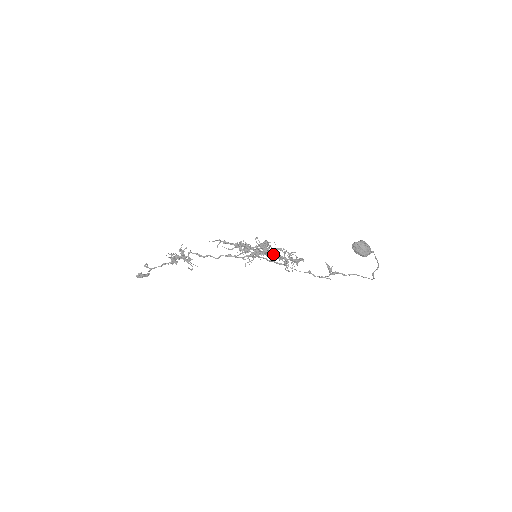
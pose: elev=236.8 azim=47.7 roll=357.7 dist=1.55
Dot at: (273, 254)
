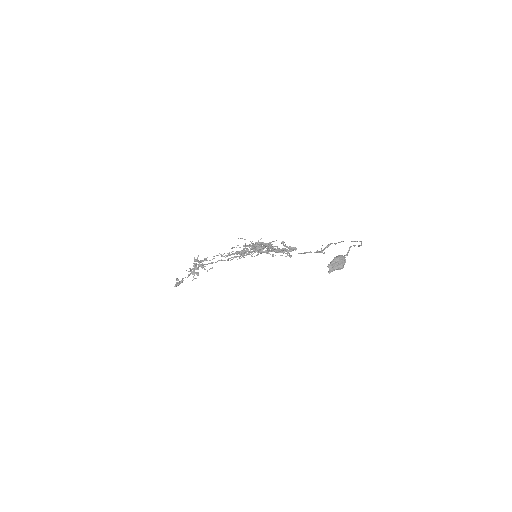
Dot at: (269, 253)
